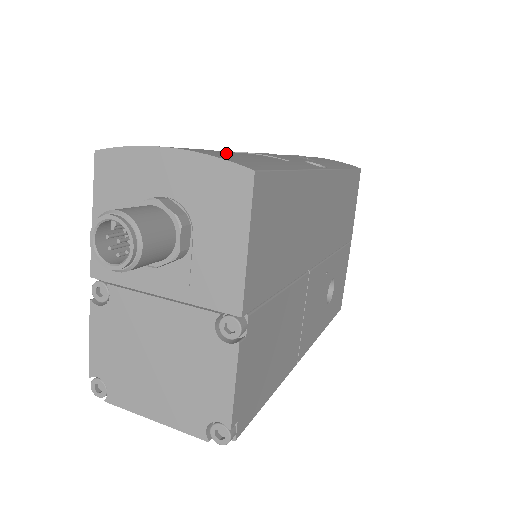
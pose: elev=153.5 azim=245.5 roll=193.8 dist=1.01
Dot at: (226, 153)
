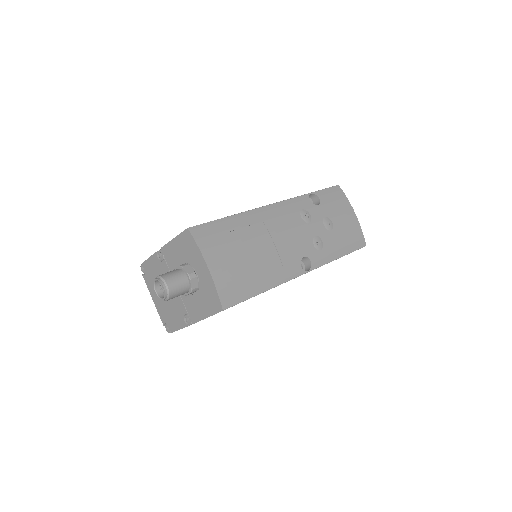
Dot at: (237, 272)
